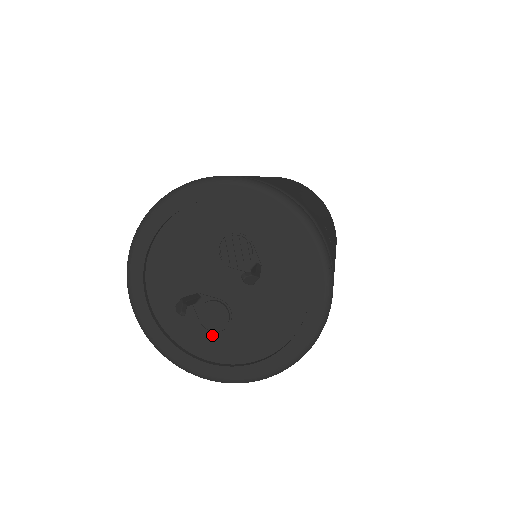
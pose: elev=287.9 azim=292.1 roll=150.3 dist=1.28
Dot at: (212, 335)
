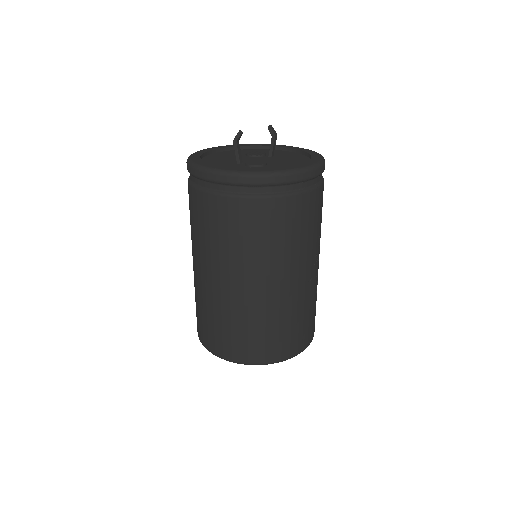
Dot at: occluded
